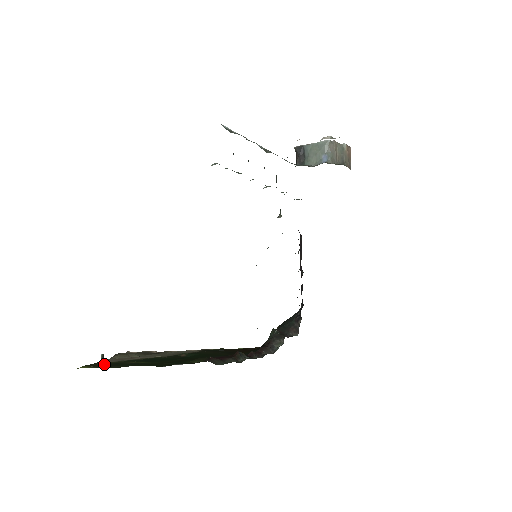
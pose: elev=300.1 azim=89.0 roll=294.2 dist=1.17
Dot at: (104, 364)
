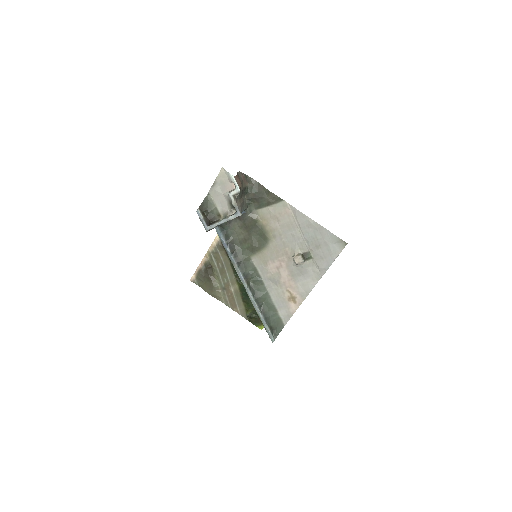
Dot at: (257, 317)
